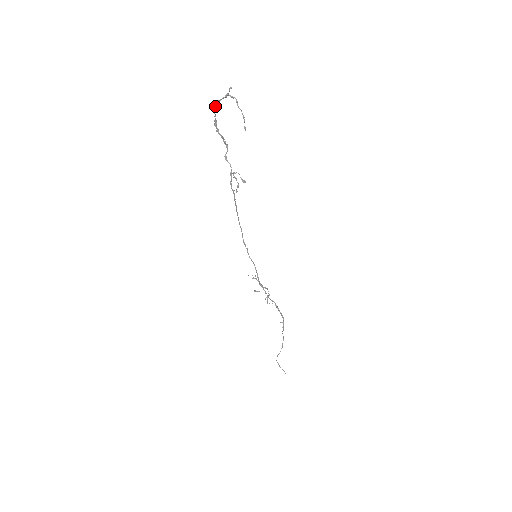
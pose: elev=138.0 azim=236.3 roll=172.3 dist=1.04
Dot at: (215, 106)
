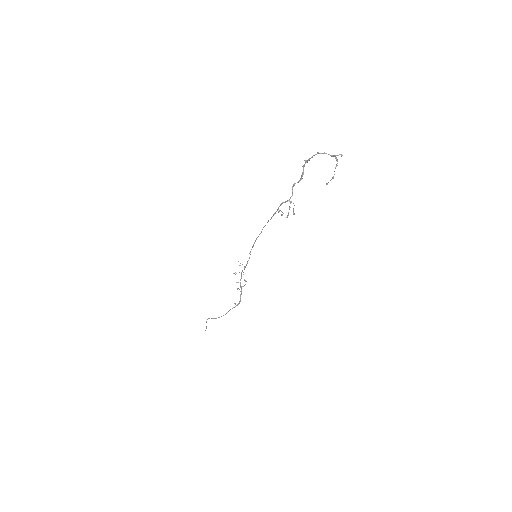
Dot at: (318, 153)
